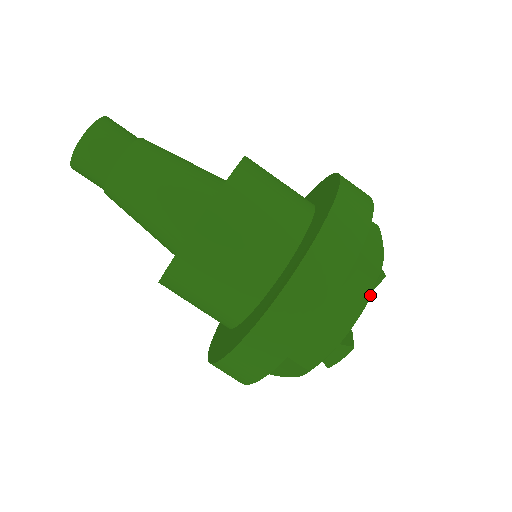
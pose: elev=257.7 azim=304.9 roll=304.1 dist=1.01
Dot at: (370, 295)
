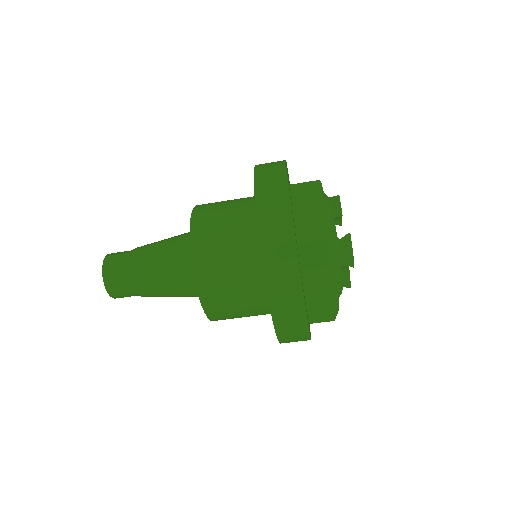
Dot at: (320, 190)
